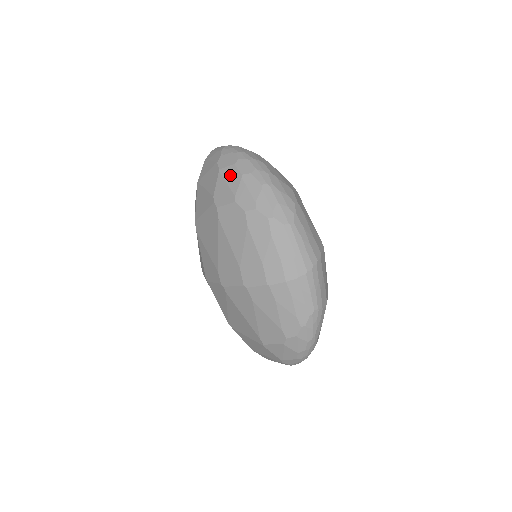
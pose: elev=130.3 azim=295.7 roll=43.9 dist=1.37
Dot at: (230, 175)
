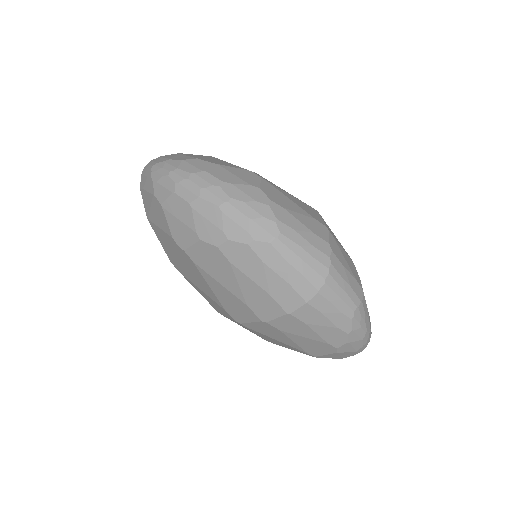
Dot at: (176, 208)
